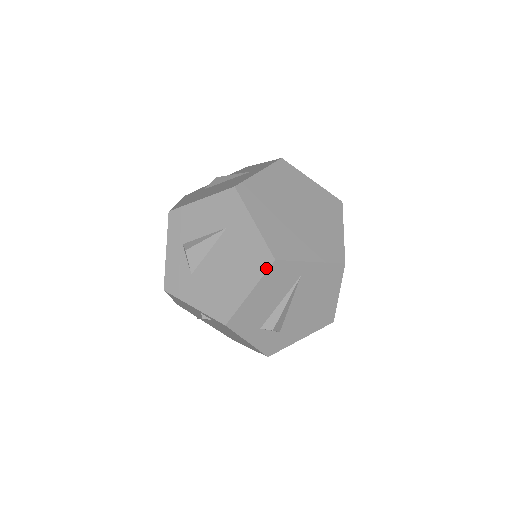
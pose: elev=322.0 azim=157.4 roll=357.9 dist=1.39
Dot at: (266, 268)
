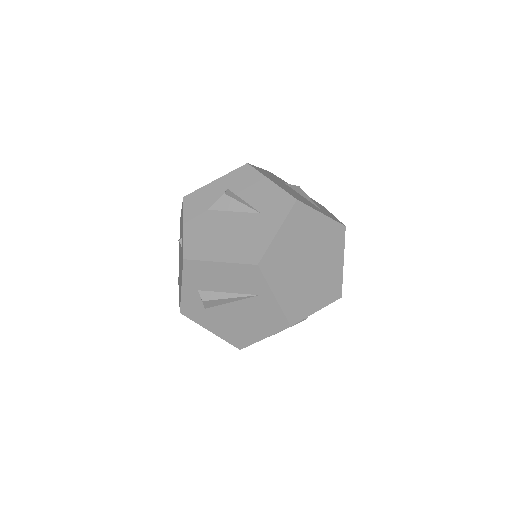
Dot at: (247, 262)
